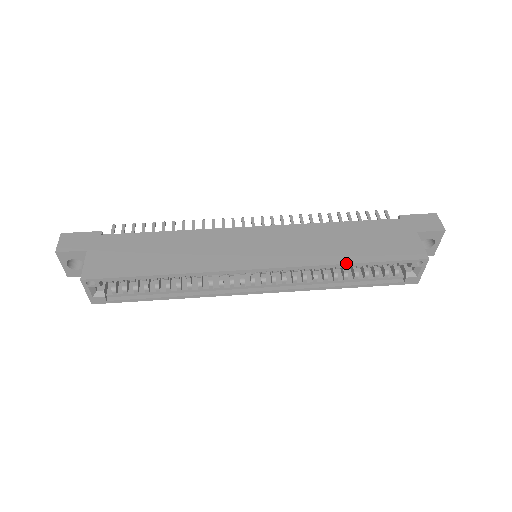
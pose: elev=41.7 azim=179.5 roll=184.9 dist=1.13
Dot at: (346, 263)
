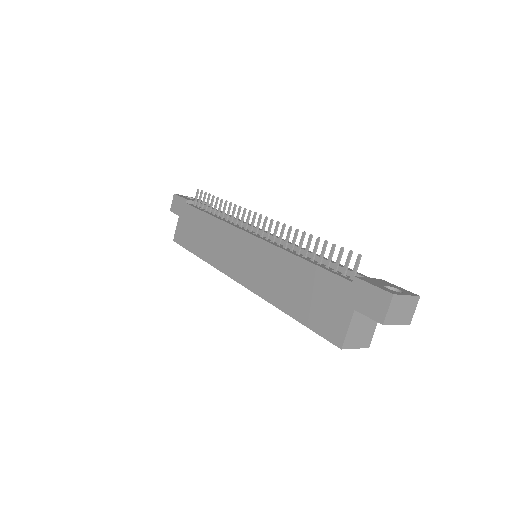
Dot at: (282, 310)
